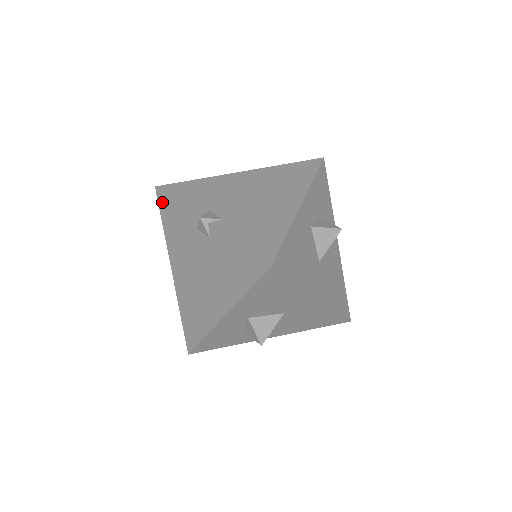
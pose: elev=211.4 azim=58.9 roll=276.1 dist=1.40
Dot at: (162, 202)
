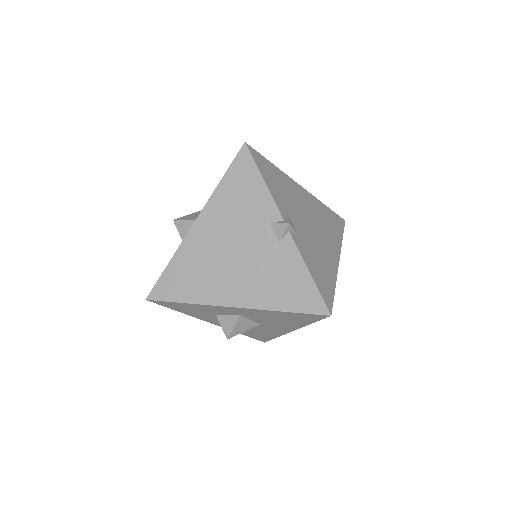
Dot at: (242, 162)
